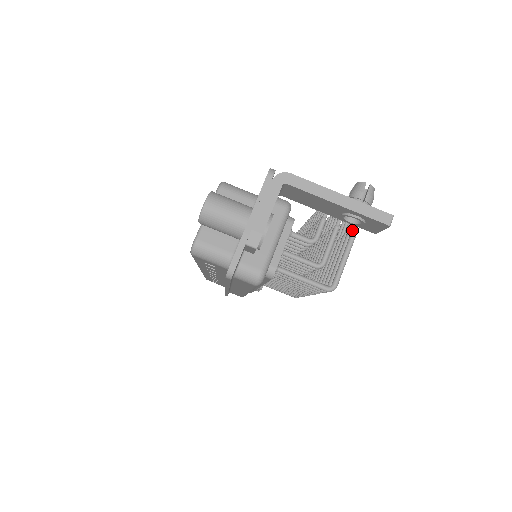
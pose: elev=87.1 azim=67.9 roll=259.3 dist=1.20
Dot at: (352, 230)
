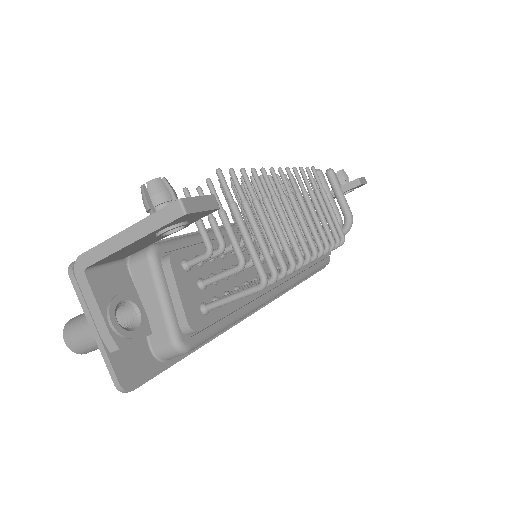
Dot at: occluded
